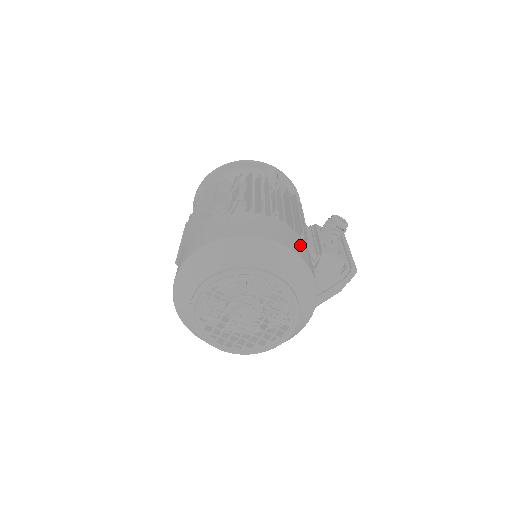
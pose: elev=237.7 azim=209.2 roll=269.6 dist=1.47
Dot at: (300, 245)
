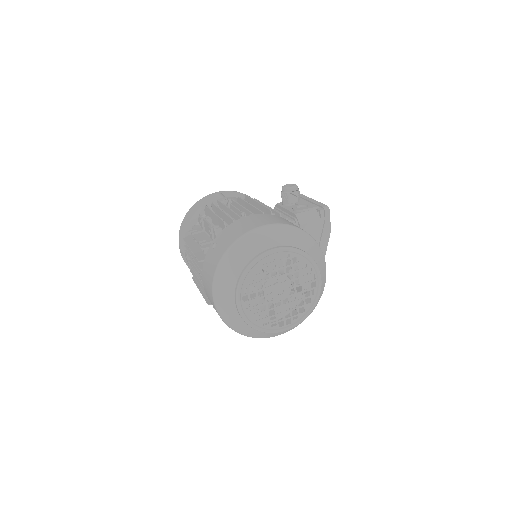
Dot at: (275, 218)
